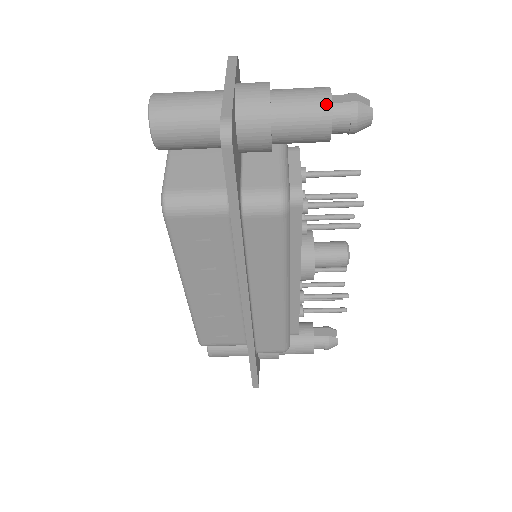
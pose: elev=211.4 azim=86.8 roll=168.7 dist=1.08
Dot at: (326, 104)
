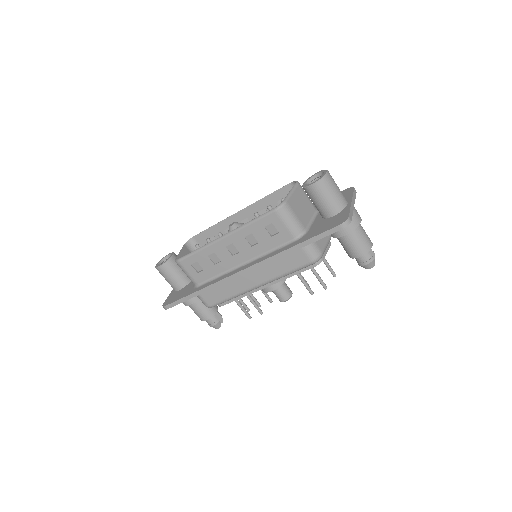
Dot at: (368, 248)
